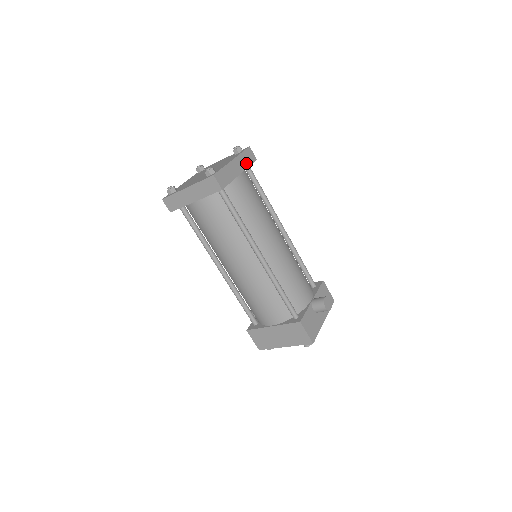
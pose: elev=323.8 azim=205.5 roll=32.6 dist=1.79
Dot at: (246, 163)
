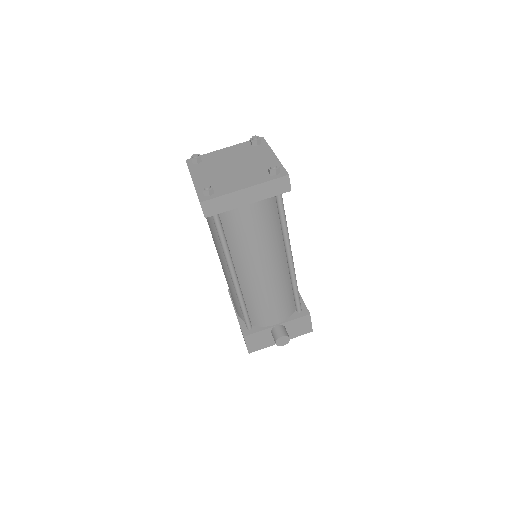
Dot at: (267, 193)
